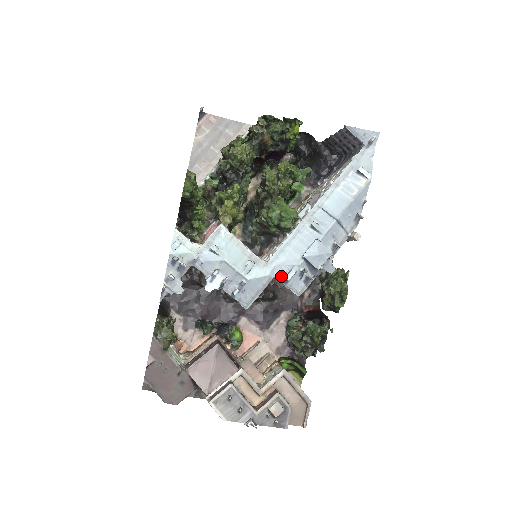
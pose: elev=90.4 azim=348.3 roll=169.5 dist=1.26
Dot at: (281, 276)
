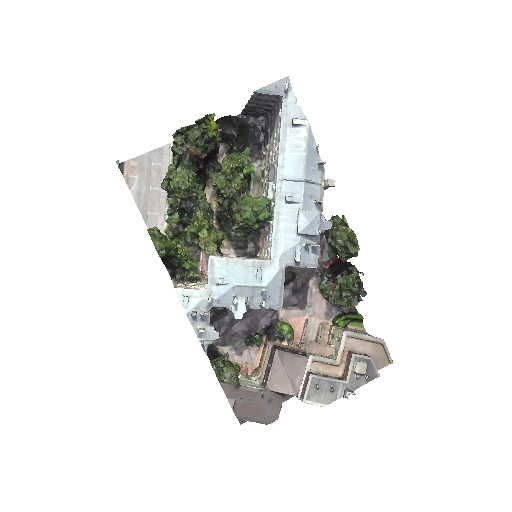
Dot at: (290, 262)
